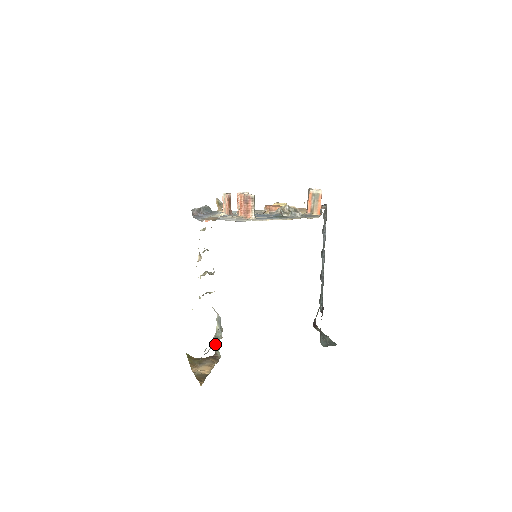
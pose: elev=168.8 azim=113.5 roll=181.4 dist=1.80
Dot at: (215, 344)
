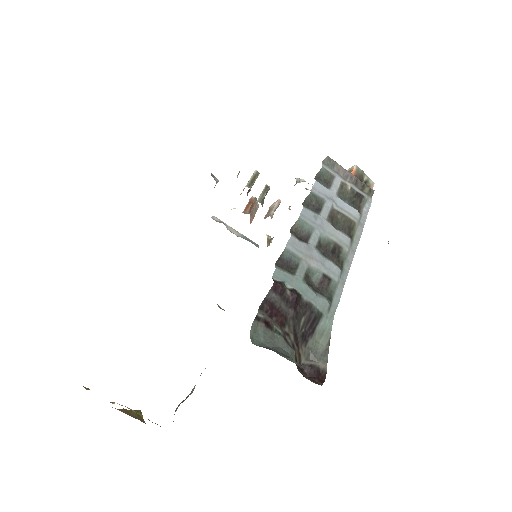
Dot at: (177, 408)
